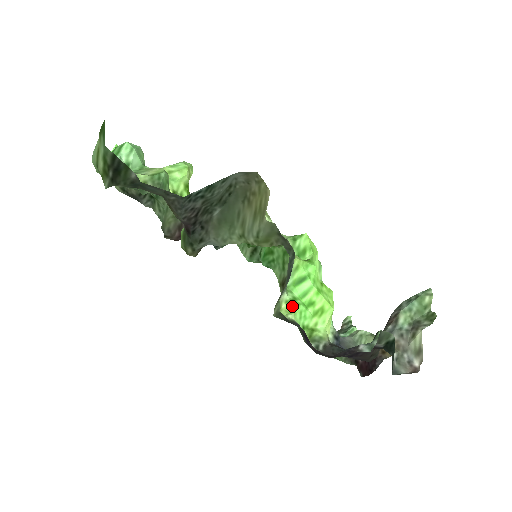
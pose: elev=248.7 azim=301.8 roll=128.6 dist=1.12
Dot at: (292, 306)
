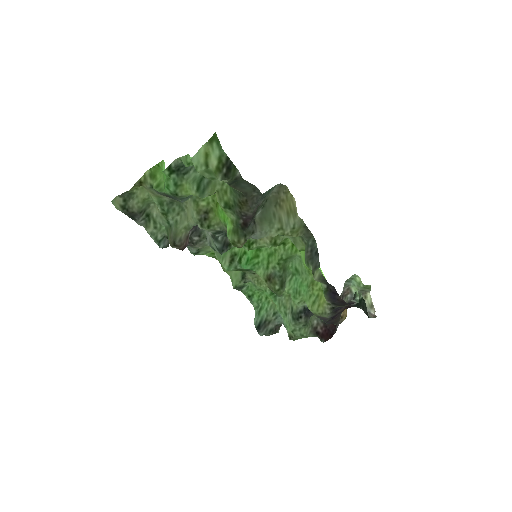
Dot at: occluded
